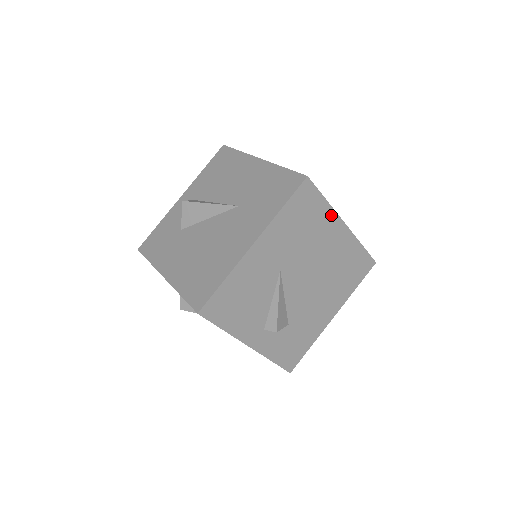
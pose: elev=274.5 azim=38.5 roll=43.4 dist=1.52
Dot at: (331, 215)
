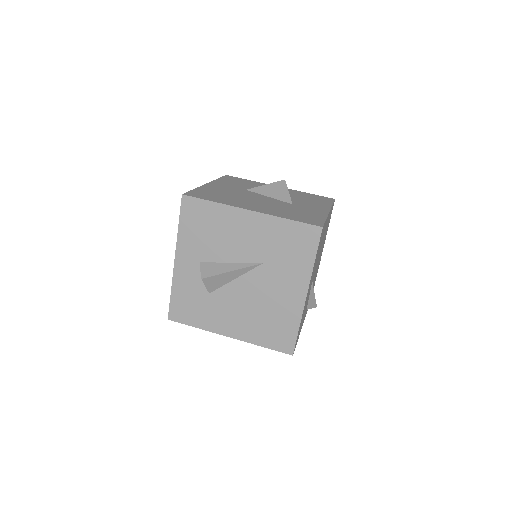
Dot at: occluded
